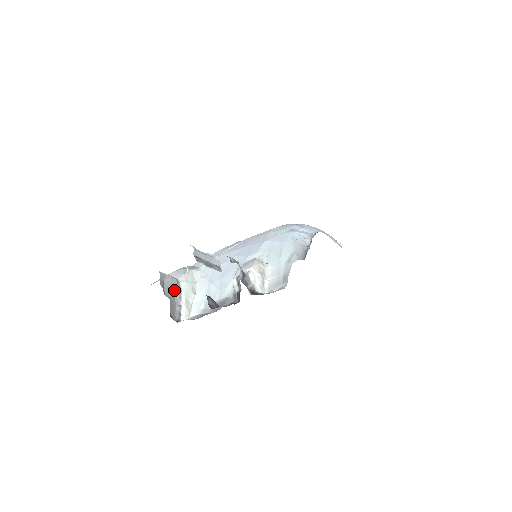
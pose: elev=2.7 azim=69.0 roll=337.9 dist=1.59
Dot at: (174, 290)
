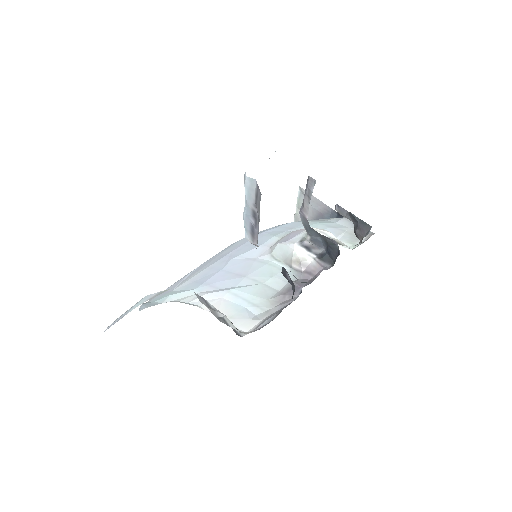
Dot at: occluded
